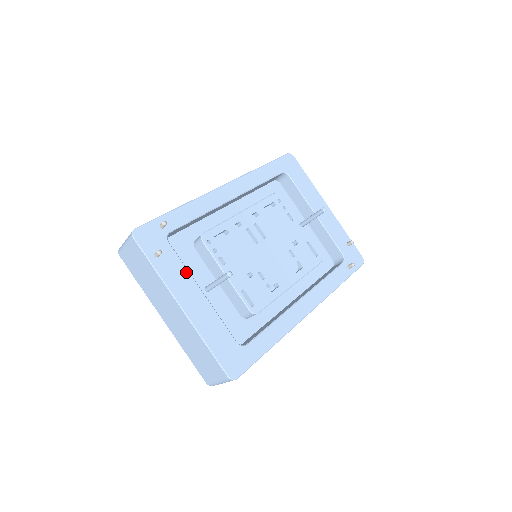
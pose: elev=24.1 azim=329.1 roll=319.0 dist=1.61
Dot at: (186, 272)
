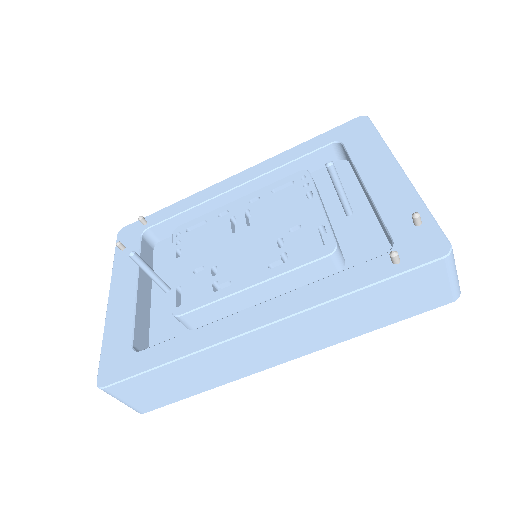
Dot at: (136, 264)
